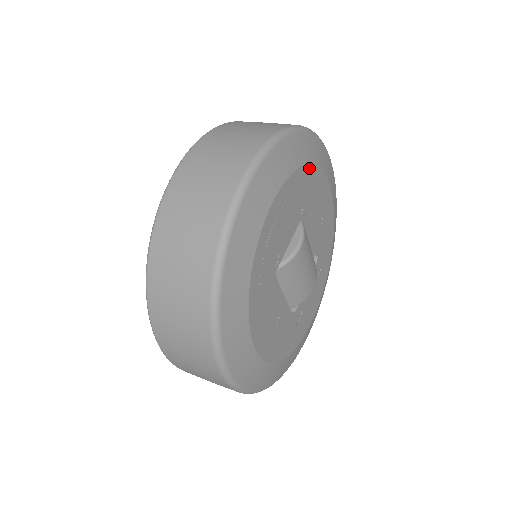
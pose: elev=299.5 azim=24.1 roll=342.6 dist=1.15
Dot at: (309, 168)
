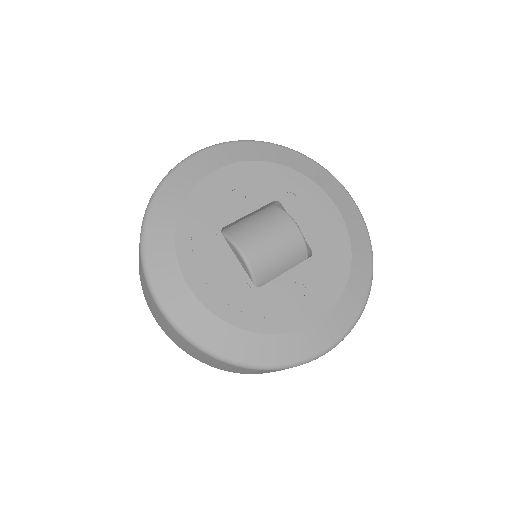
Dot at: (181, 220)
